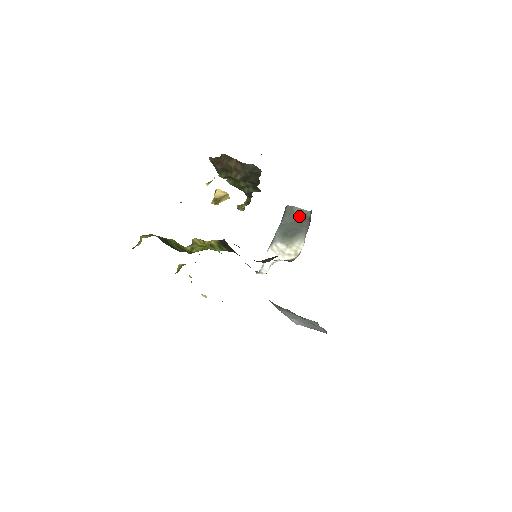
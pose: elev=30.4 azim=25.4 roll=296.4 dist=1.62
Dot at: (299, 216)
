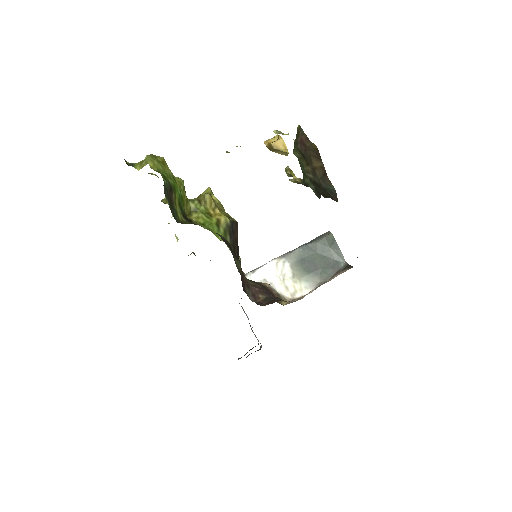
Dot at: (332, 256)
